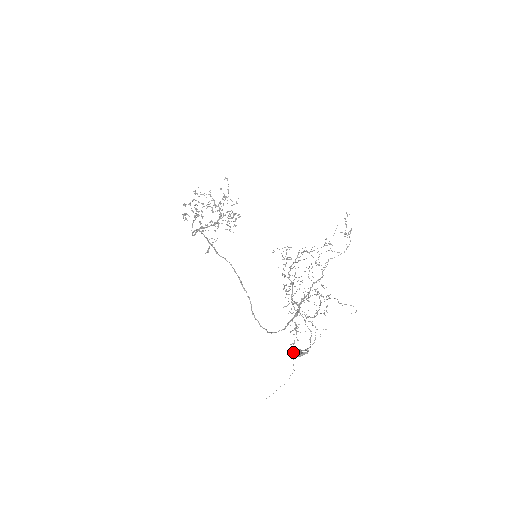
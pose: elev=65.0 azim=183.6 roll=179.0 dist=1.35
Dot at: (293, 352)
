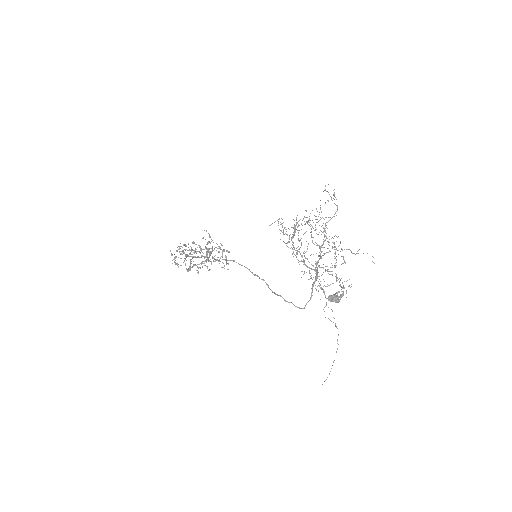
Dot at: occluded
